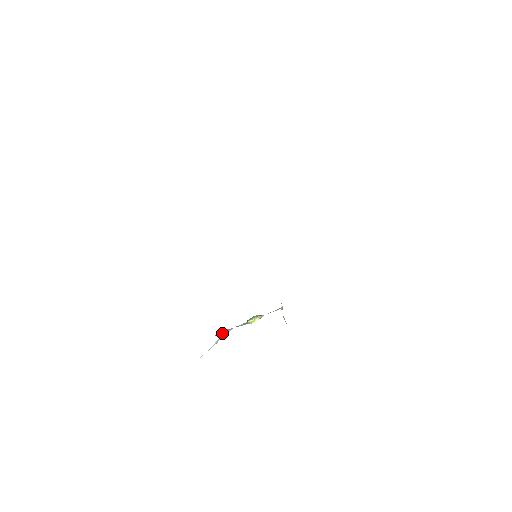
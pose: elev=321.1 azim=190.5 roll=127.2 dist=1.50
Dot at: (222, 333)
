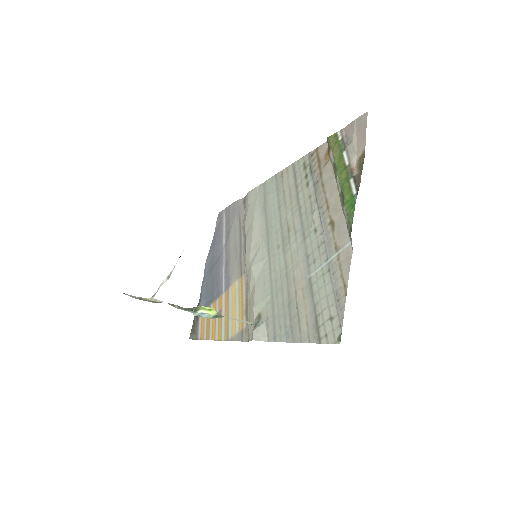
Dot at: (137, 297)
